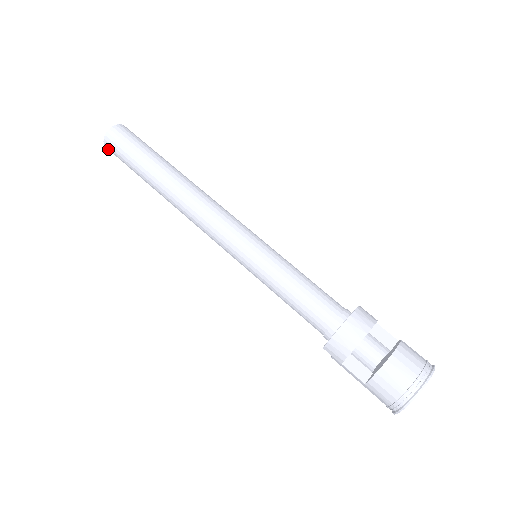
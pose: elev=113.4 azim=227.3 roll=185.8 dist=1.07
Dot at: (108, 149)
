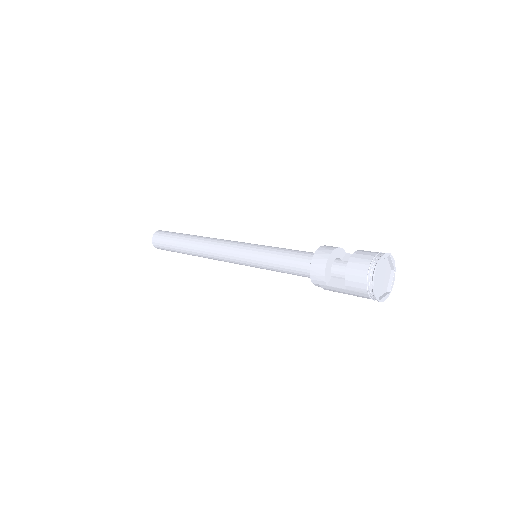
Dot at: (157, 248)
